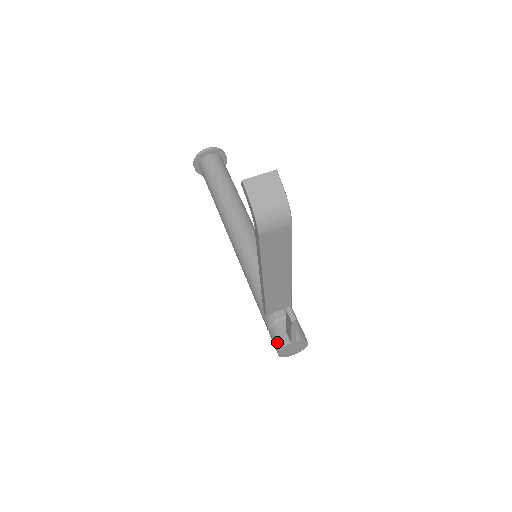
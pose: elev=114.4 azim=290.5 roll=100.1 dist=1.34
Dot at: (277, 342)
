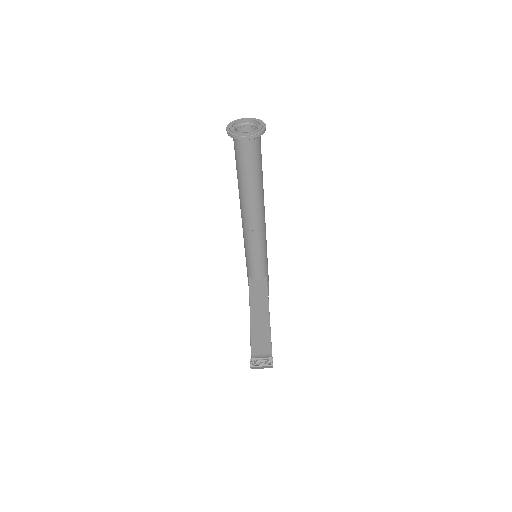
Dot at: occluded
